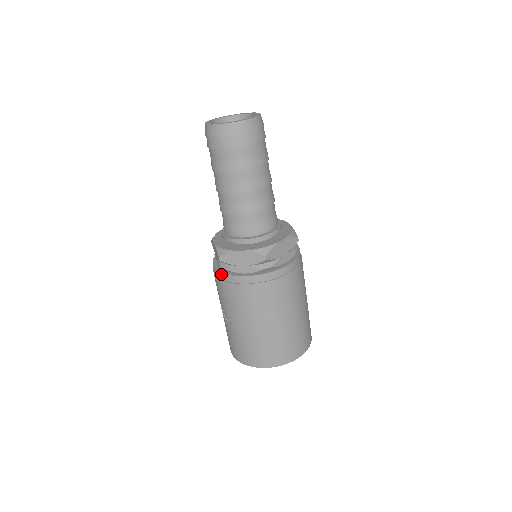
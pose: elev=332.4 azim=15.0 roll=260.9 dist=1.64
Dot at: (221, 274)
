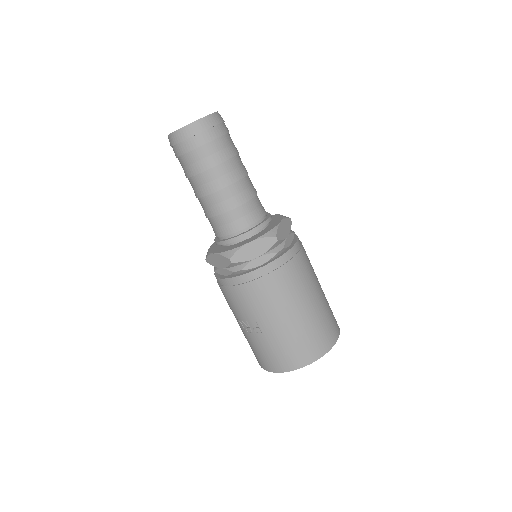
Dot at: (236, 278)
